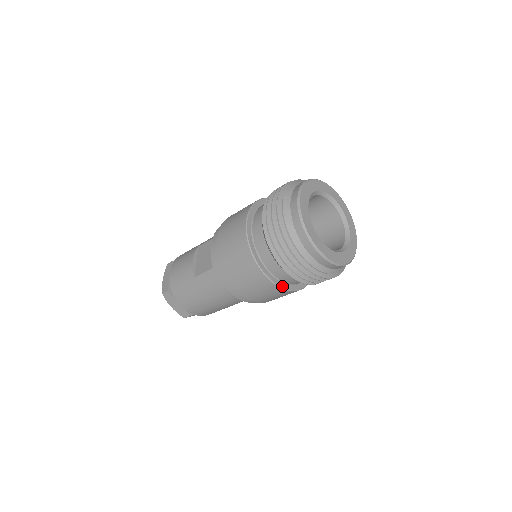
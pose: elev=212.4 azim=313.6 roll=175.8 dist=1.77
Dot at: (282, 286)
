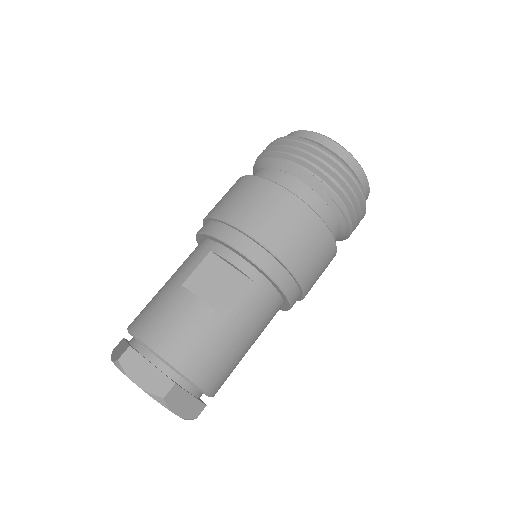
Dot at: occluded
